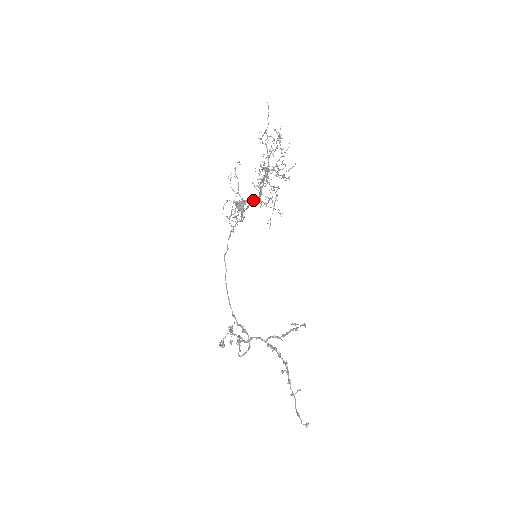
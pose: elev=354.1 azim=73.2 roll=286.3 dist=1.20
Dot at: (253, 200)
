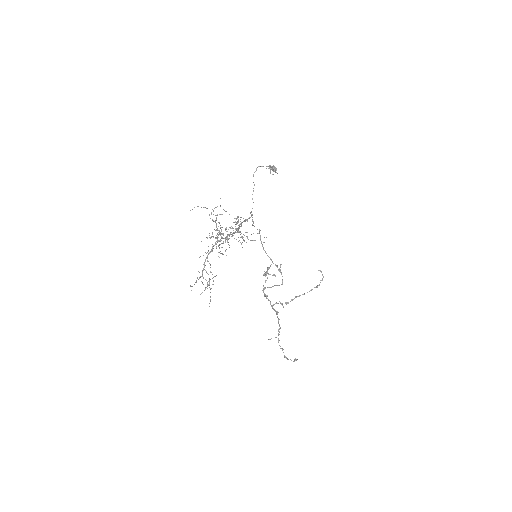
Dot at: (237, 230)
